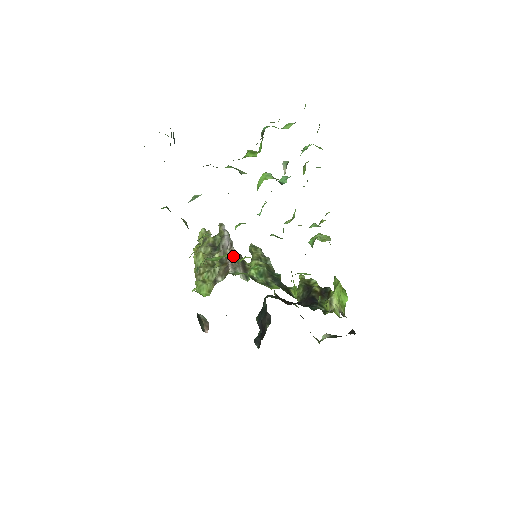
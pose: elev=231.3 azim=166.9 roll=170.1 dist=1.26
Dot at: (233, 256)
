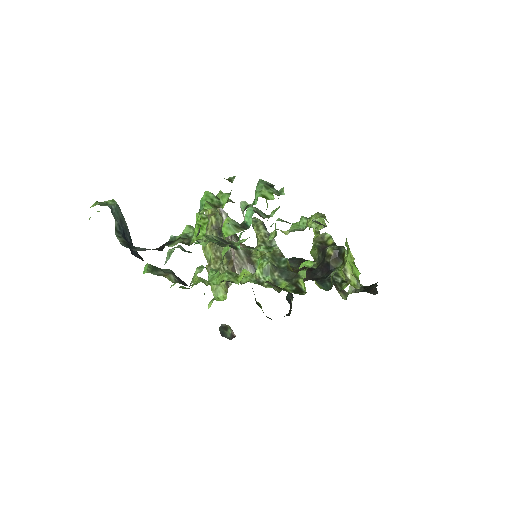
Dot at: (236, 254)
